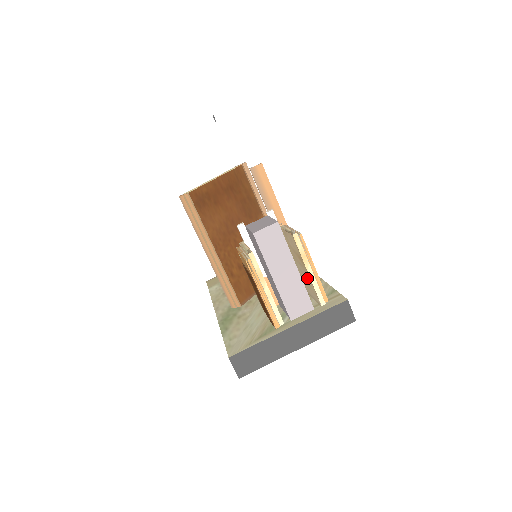
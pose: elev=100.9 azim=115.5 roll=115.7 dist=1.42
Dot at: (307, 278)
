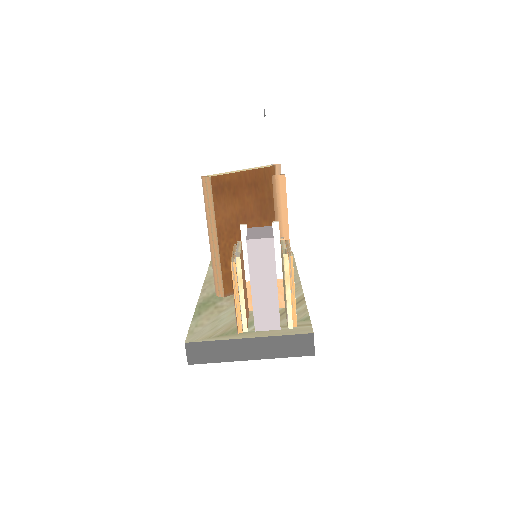
Dot at: (285, 298)
